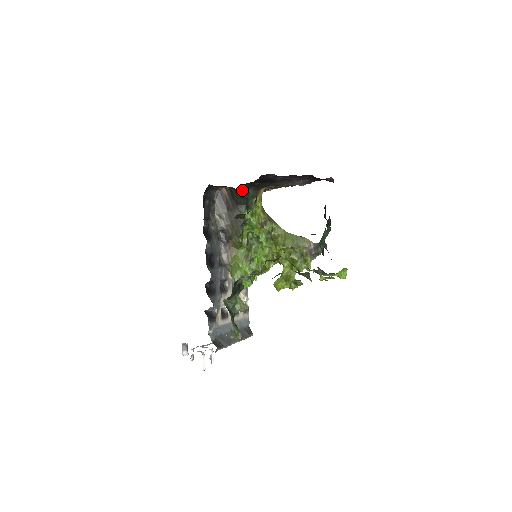
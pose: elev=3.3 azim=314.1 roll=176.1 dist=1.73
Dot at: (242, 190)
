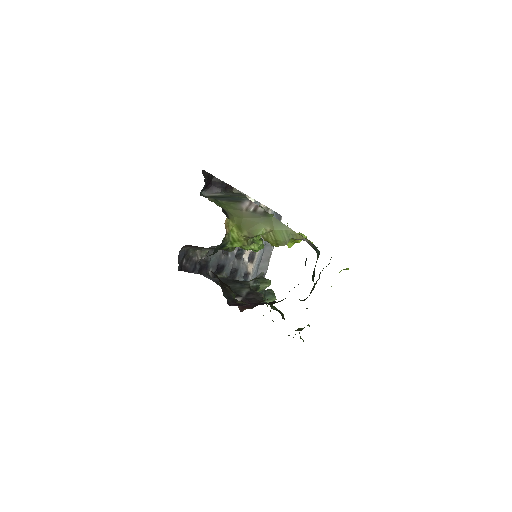
Dot at: occluded
